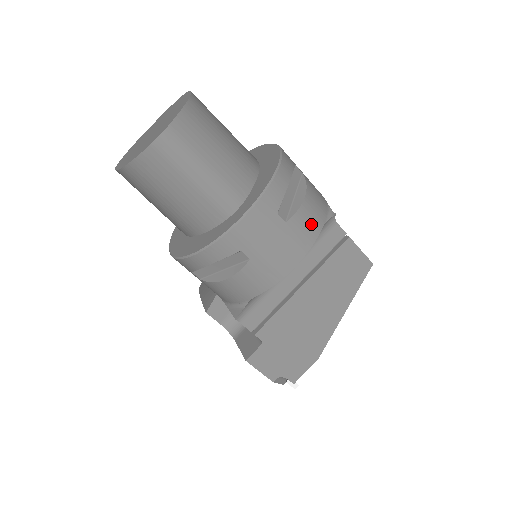
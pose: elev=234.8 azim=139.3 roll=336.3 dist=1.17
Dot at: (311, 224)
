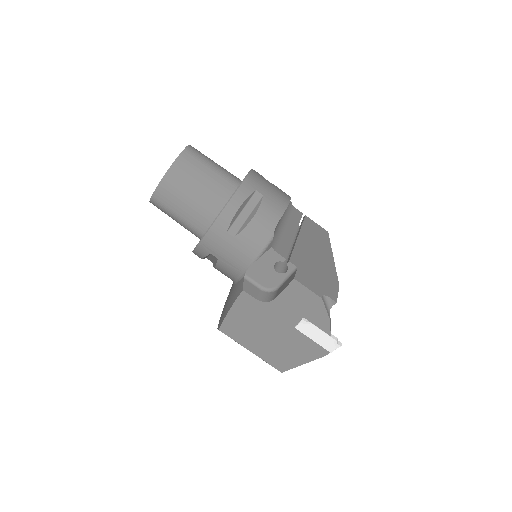
Dot at: occluded
